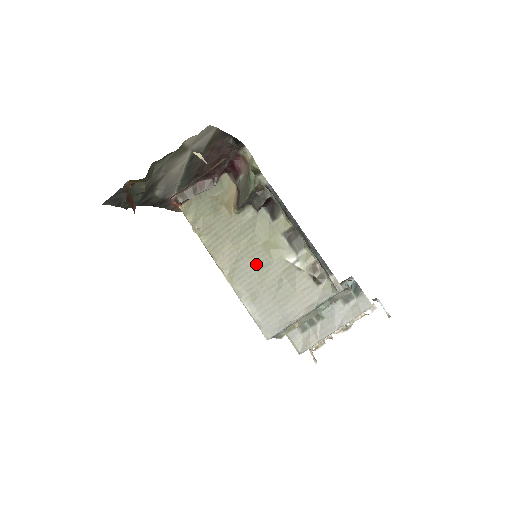
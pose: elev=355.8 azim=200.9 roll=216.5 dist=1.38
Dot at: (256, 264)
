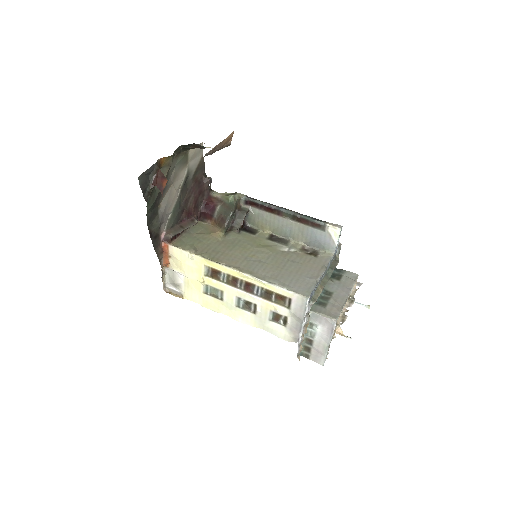
Dot at: (260, 259)
